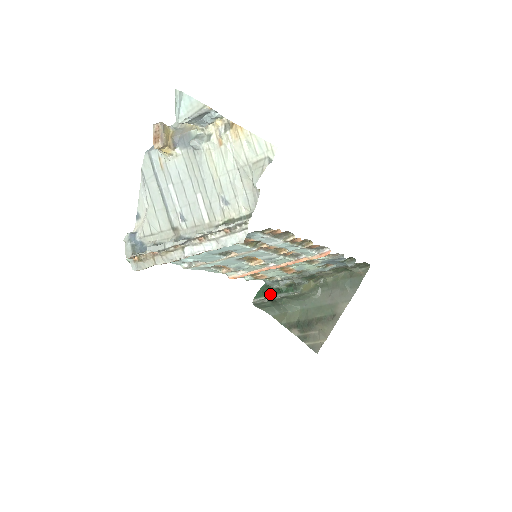
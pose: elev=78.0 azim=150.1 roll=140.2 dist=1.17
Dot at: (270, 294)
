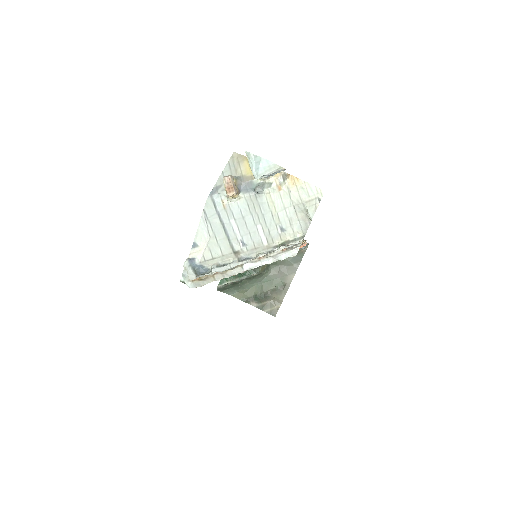
Dot at: (233, 279)
